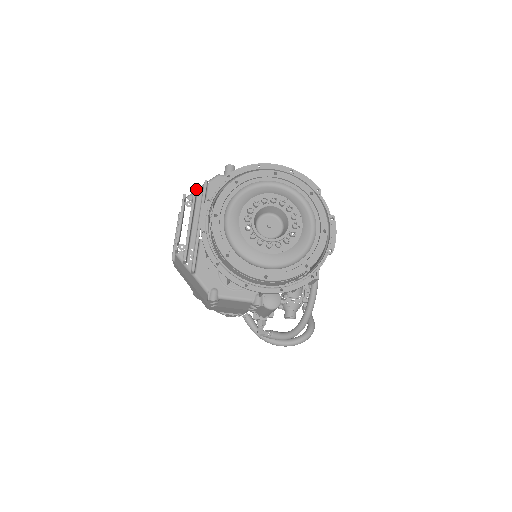
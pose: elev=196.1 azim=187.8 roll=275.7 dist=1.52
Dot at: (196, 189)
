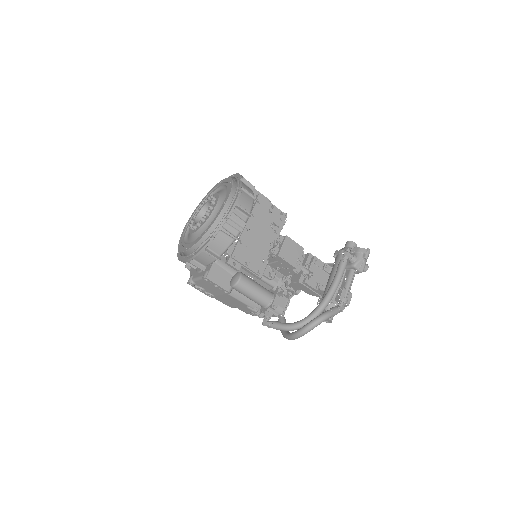
Dot at: occluded
